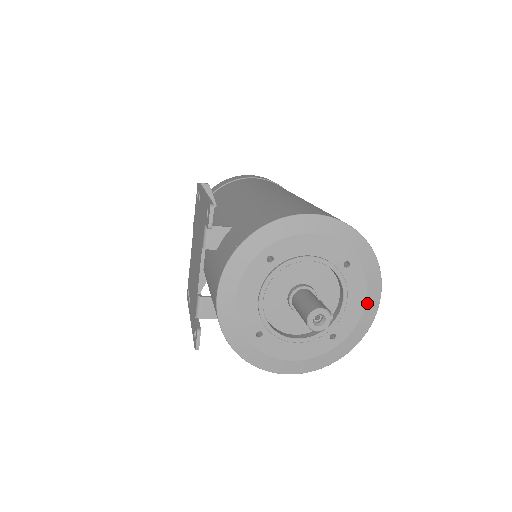
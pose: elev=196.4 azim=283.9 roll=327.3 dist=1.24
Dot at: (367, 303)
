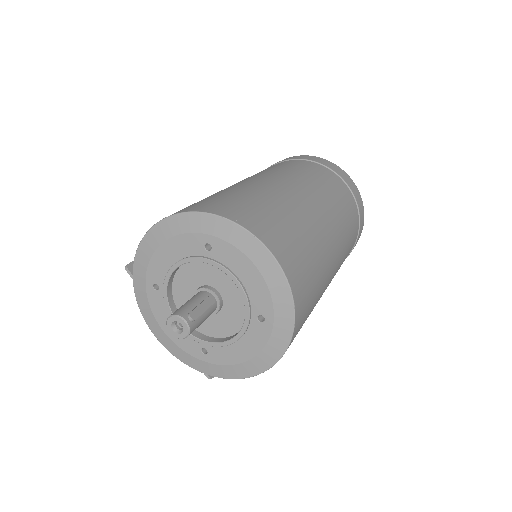
Dot at: (260, 267)
